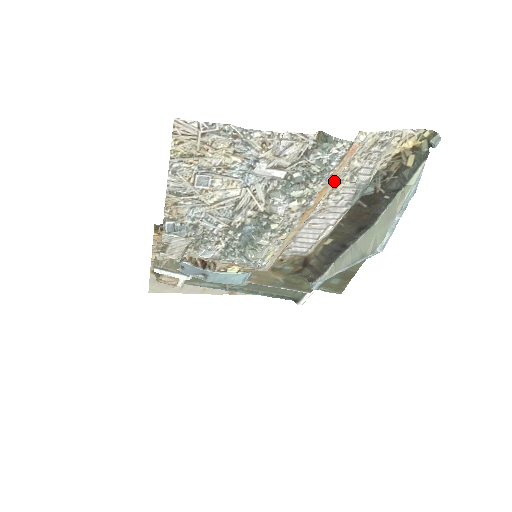
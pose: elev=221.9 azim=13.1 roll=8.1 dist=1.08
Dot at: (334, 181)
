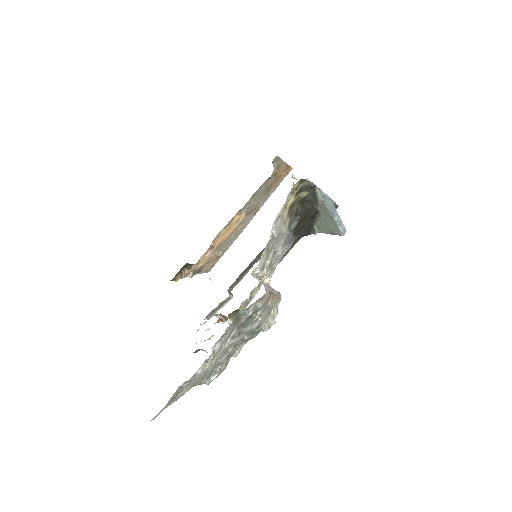
Dot at: (270, 295)
